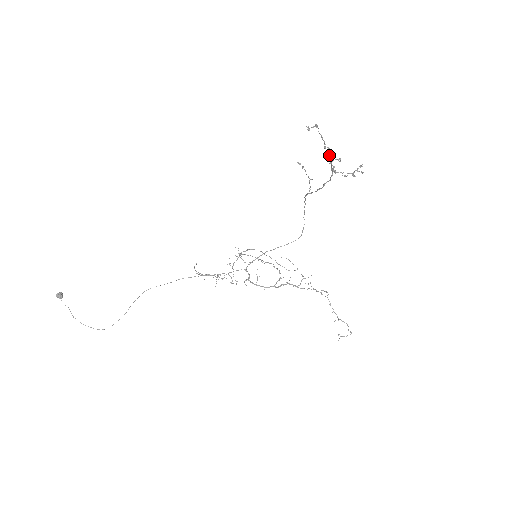
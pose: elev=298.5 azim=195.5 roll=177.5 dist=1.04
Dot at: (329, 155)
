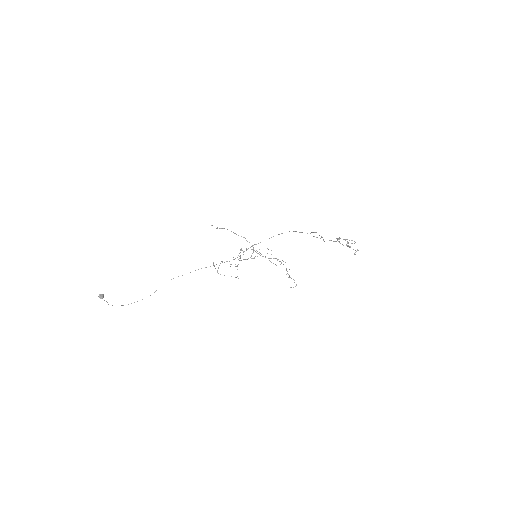
Dot at: occluded
